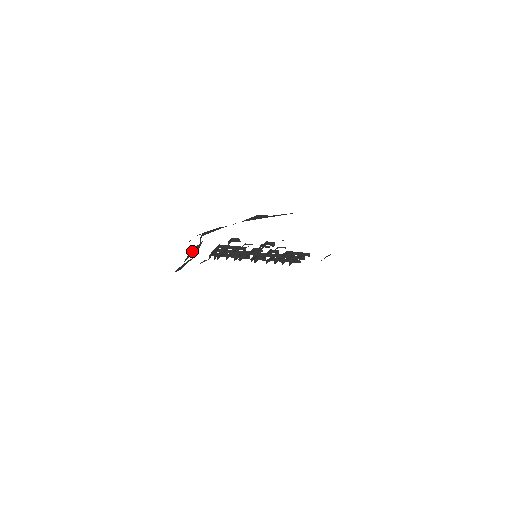
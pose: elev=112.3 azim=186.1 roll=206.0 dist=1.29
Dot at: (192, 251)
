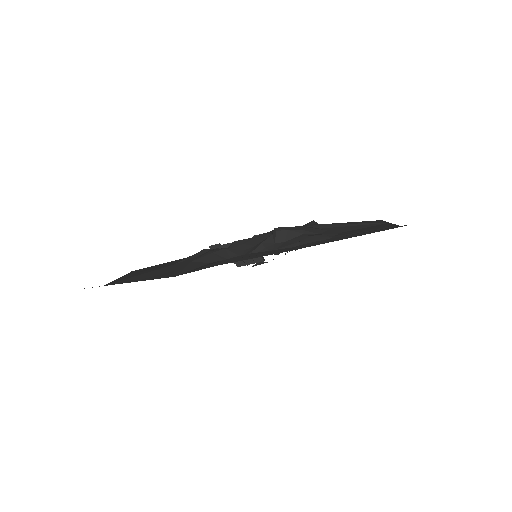
Dot at: (264, 244)
